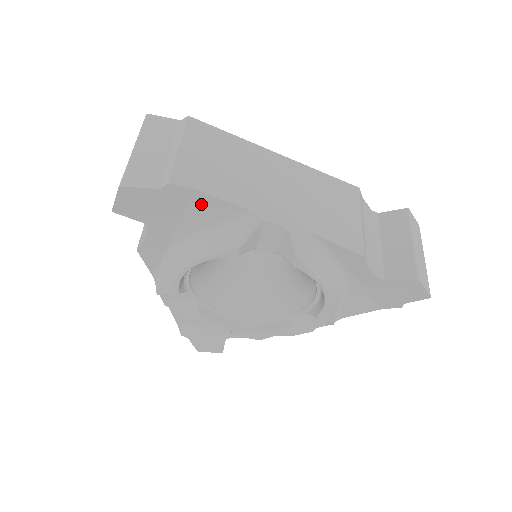
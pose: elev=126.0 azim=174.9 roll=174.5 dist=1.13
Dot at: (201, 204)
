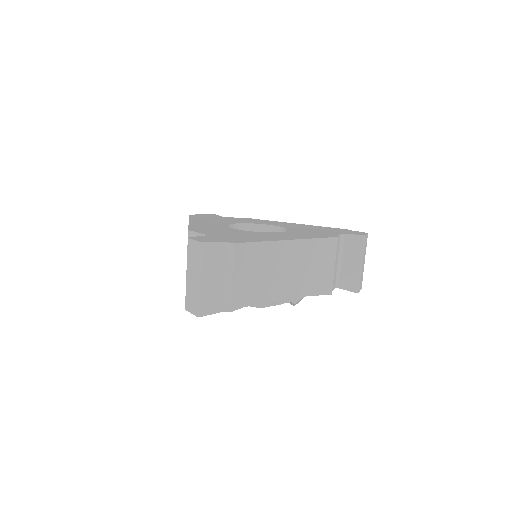
Dot at: occluded
